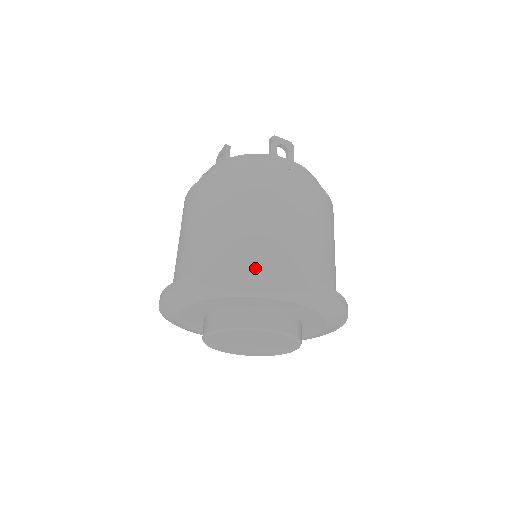
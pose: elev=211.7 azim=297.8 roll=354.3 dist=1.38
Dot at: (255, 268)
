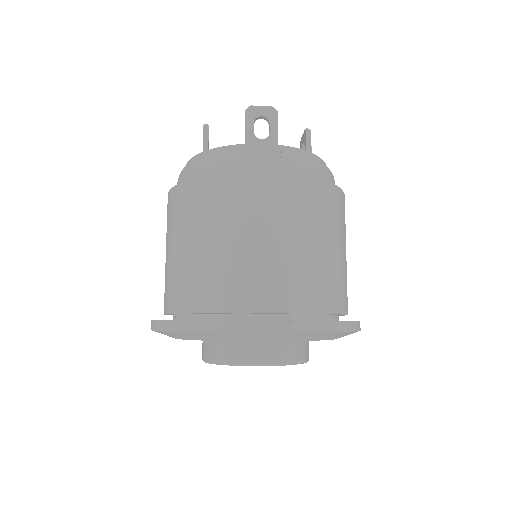
Dot at: (215, 311)
